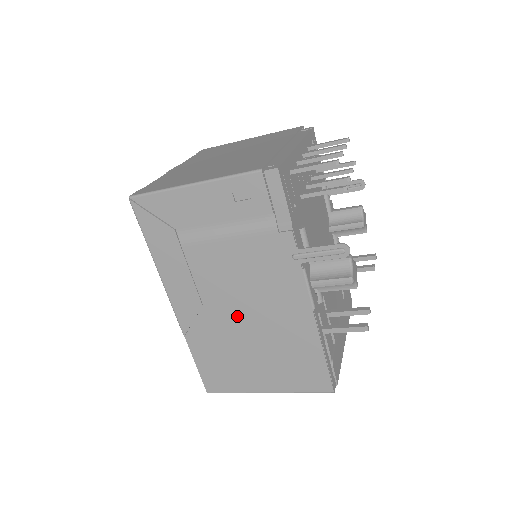
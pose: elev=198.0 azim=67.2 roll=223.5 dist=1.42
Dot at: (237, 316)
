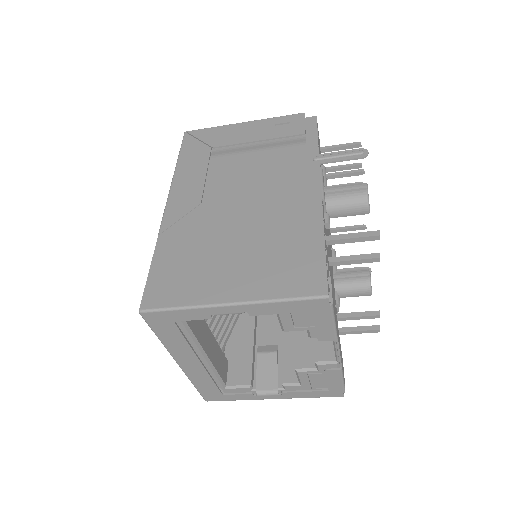
Dot at: (234, 211)
